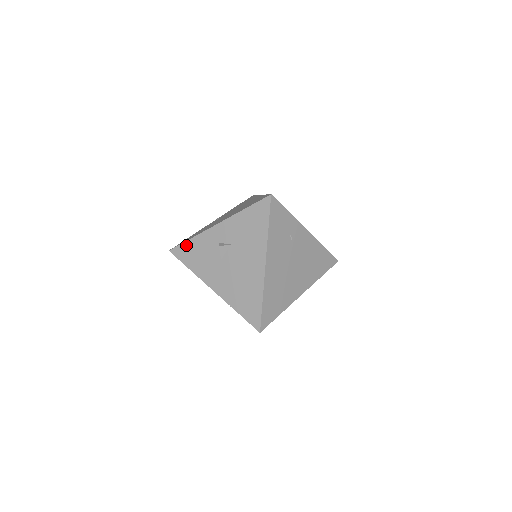
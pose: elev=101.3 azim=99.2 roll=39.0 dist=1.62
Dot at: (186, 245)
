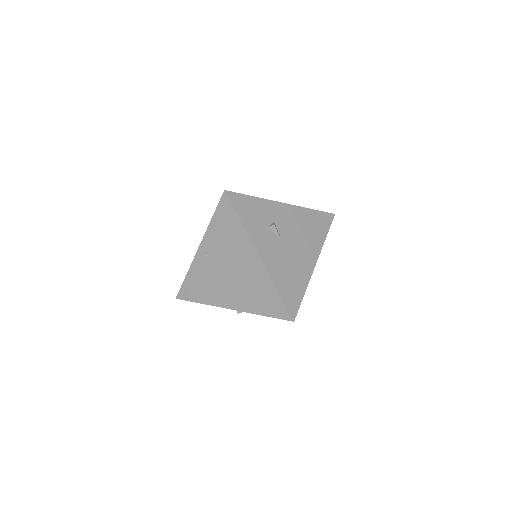
Dot at: (196, 302)
